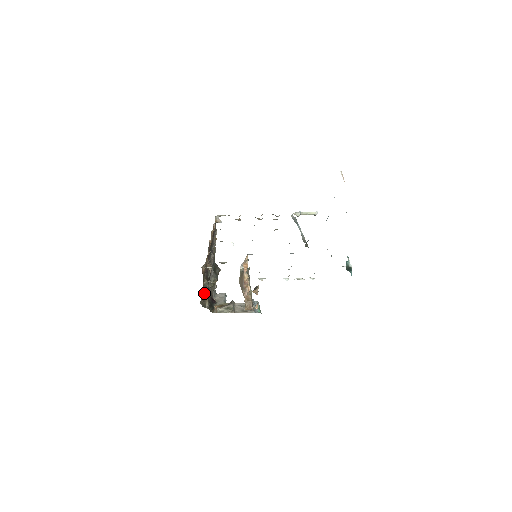
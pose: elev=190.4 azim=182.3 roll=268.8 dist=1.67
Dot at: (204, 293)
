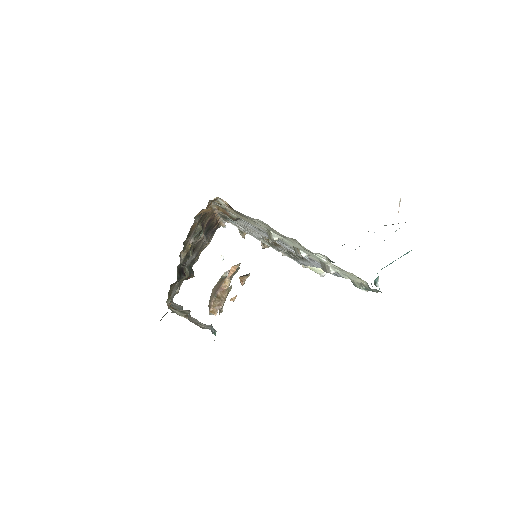
Dot at: (190, 237)
